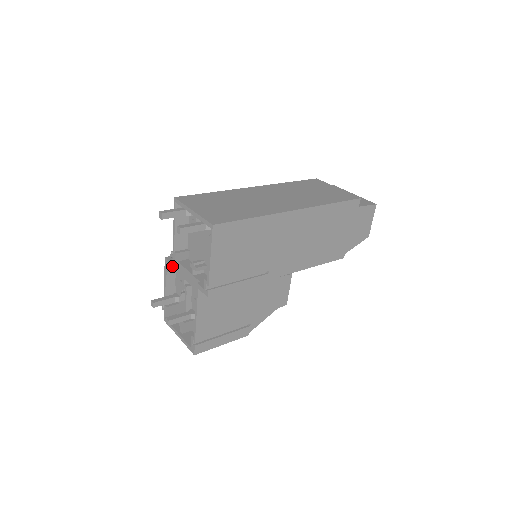
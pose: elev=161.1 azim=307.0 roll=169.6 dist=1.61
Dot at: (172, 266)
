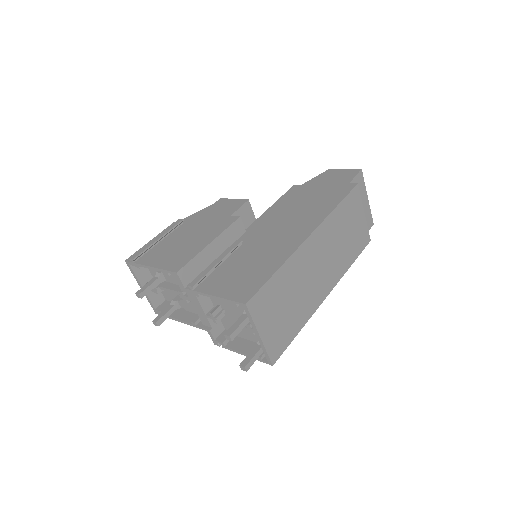
Dot at: (183, 288)
